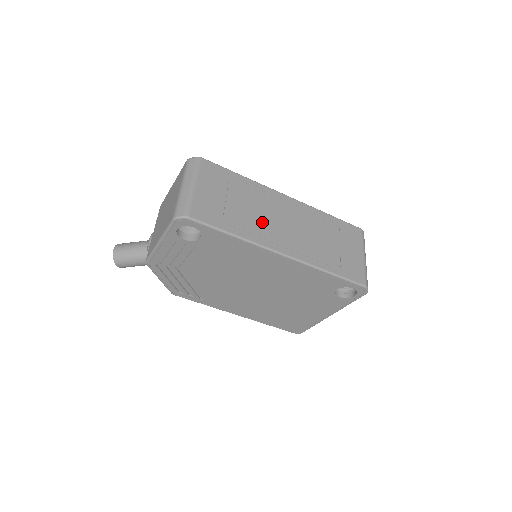
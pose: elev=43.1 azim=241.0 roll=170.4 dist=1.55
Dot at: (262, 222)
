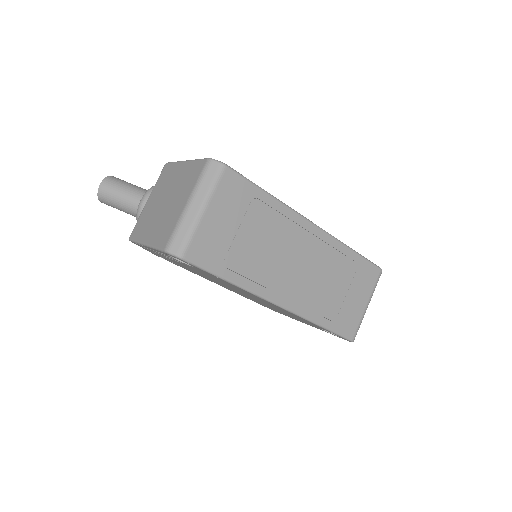
Dot at: (270, 263)
